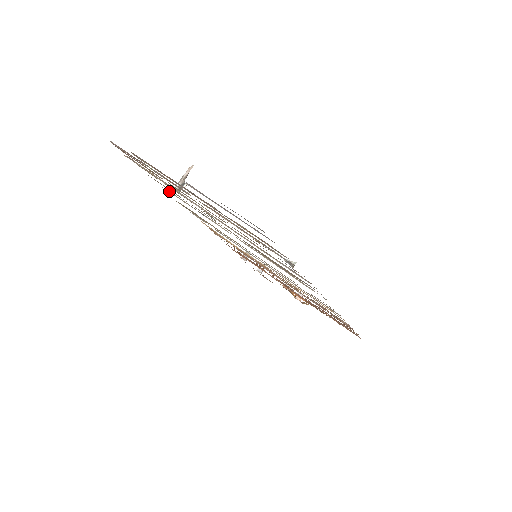
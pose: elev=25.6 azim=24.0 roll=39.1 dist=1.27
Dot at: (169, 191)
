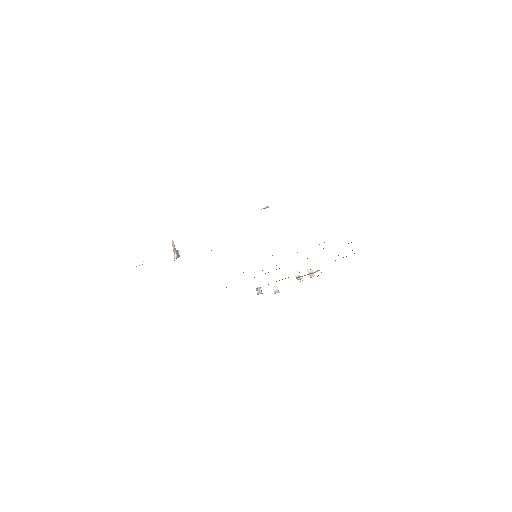
Dot at: occluded
